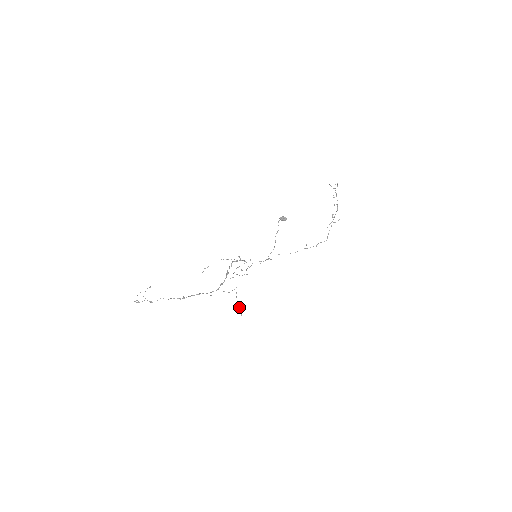
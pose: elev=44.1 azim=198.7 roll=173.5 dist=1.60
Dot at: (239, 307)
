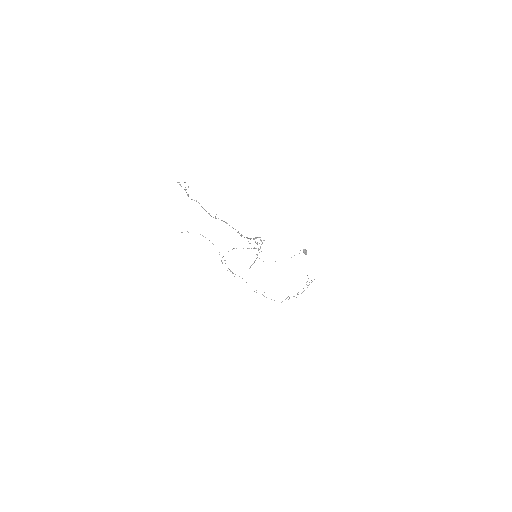
Dot at: occluded
